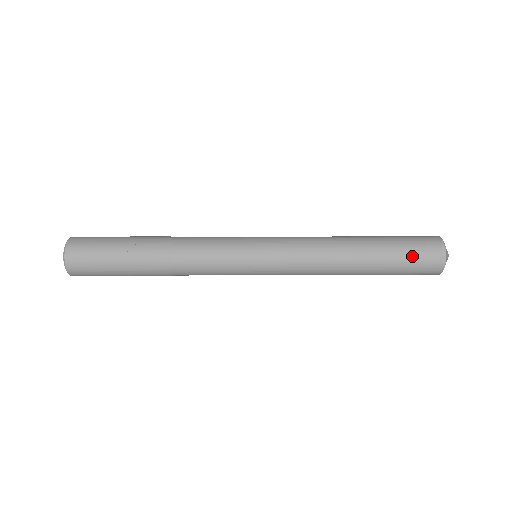
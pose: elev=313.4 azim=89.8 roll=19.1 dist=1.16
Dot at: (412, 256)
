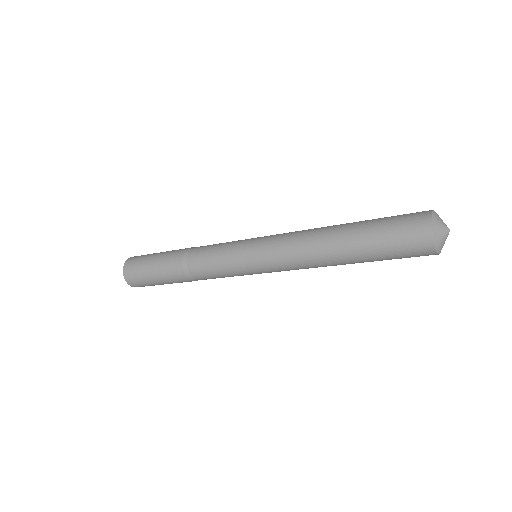
Dot at: occluded
